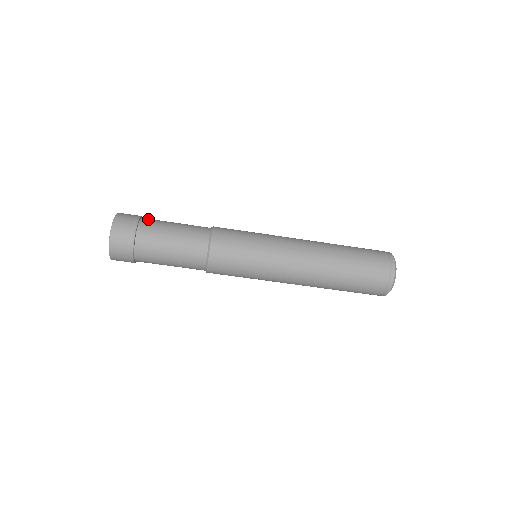
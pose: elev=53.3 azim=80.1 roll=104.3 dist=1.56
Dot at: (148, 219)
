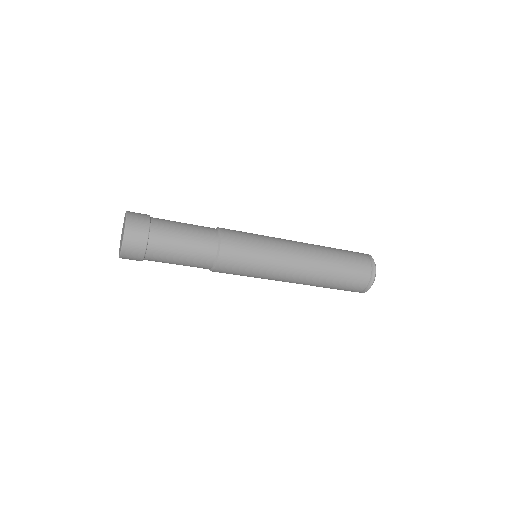
Dot at: (157, 218)
